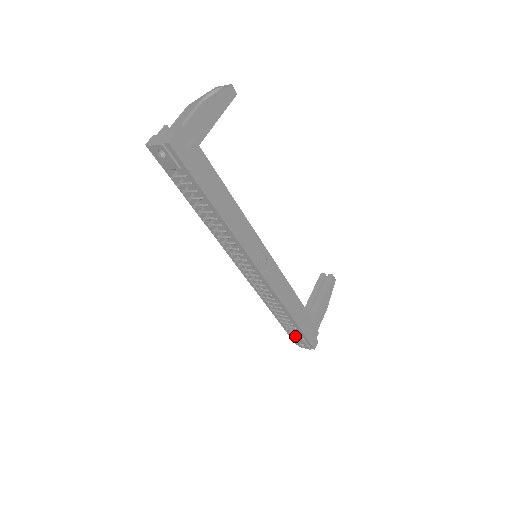
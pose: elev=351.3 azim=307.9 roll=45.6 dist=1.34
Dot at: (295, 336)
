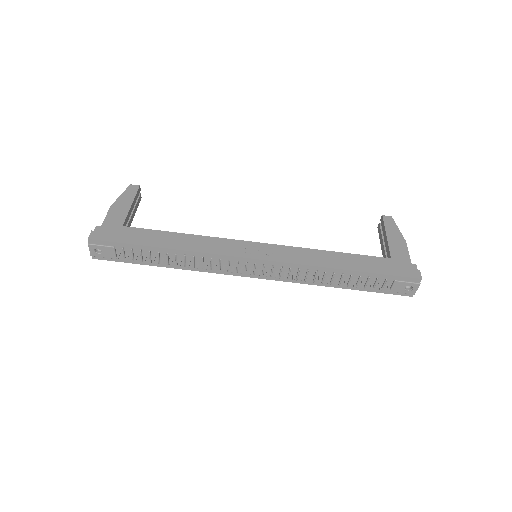
Dot at: (386, 286)
